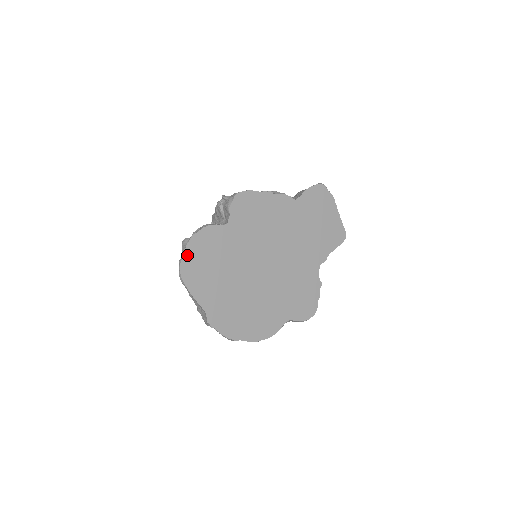
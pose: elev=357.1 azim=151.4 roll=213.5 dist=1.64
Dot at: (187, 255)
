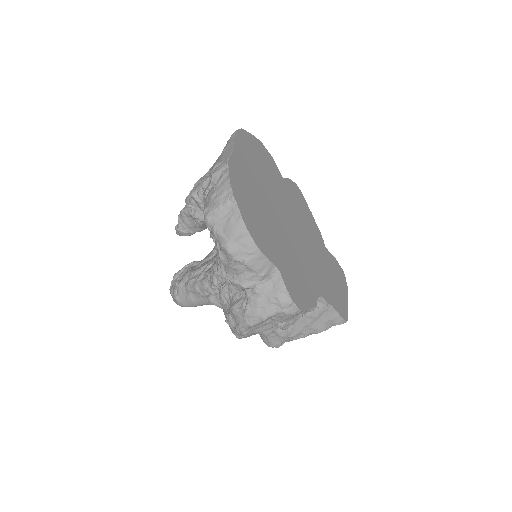
Dot at: (251, 137)
